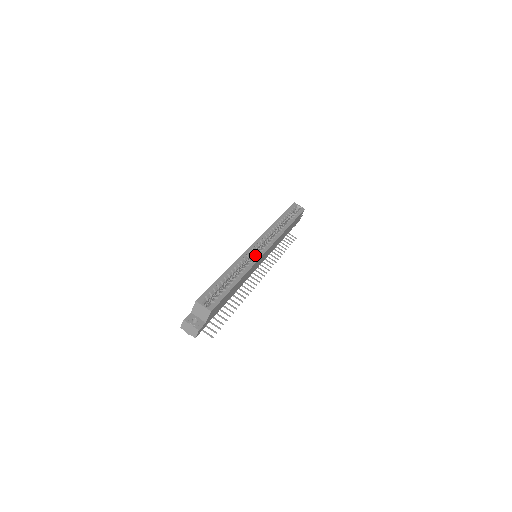
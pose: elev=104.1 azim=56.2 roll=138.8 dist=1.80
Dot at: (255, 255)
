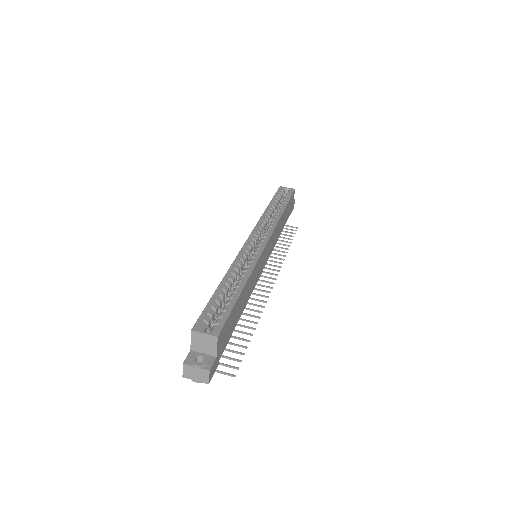
Dot at: (254, 252)
